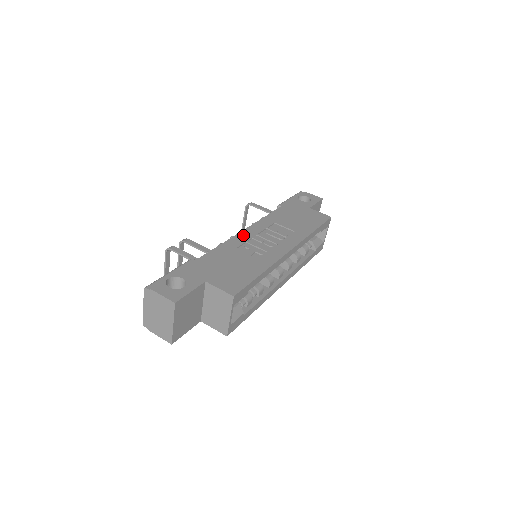
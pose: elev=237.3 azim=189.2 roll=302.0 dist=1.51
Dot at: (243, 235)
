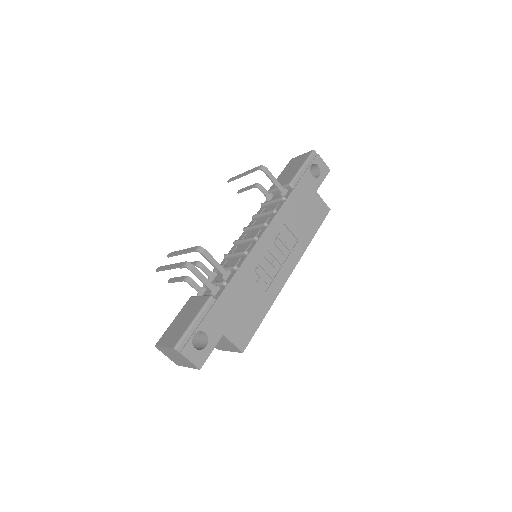
Dot at: (256, 252)
